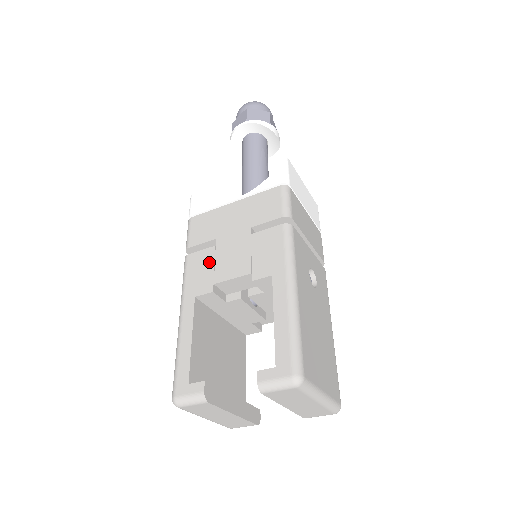
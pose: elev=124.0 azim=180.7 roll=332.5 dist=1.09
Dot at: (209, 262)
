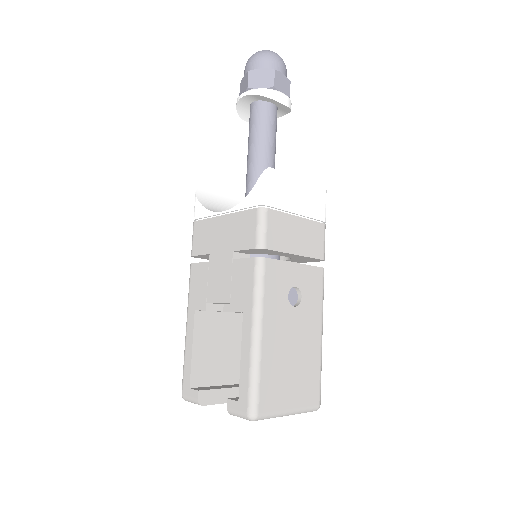
Dot at: (204, 278)
